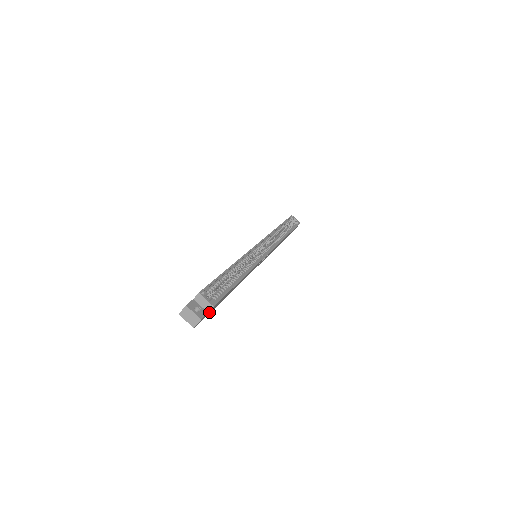
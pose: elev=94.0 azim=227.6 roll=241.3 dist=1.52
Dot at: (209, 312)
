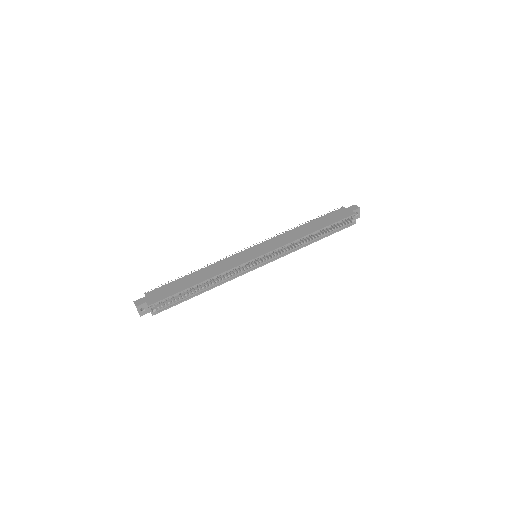
Dot at: (158, 304)
